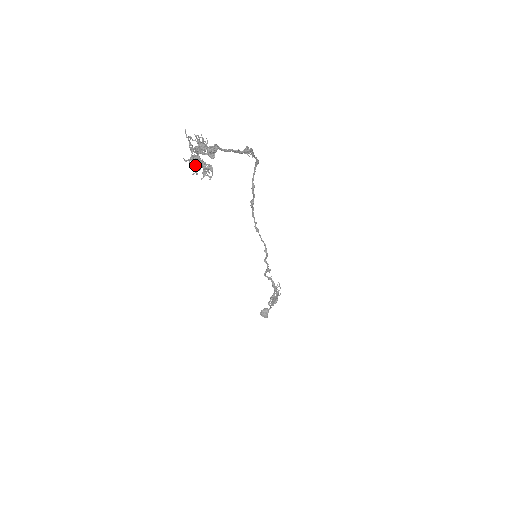
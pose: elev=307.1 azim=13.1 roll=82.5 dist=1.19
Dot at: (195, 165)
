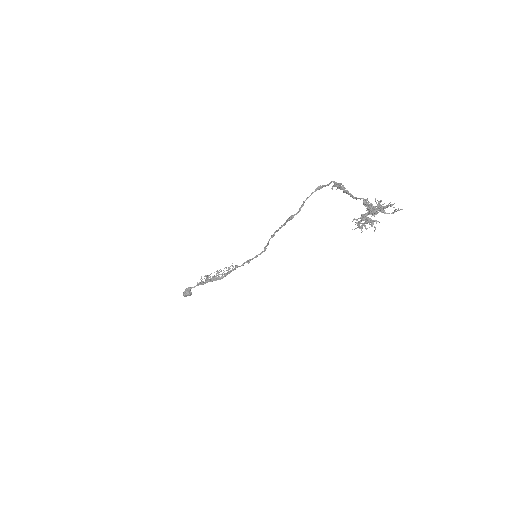
Dot at: (362, 223)
